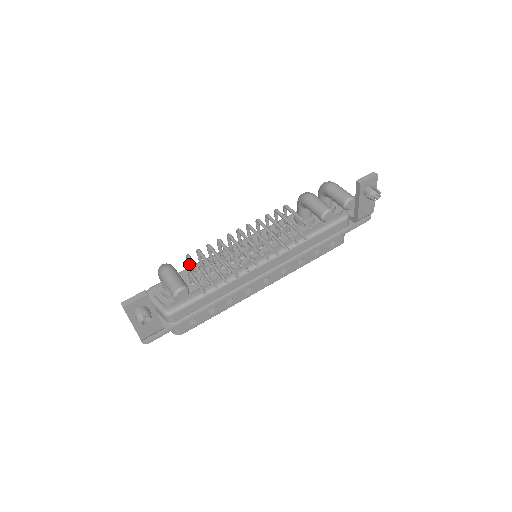
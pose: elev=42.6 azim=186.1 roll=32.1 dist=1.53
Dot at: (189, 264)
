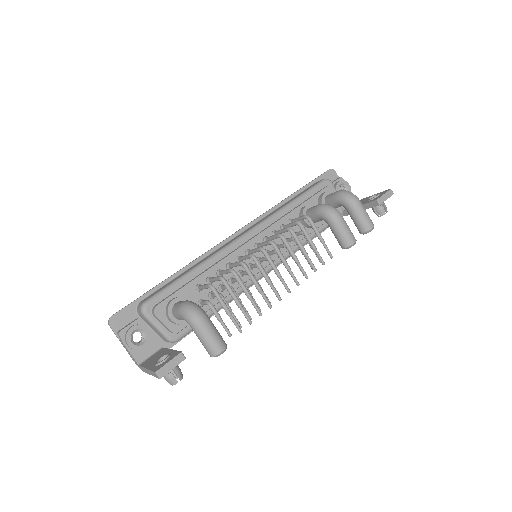
Dot at: (206, 288)
